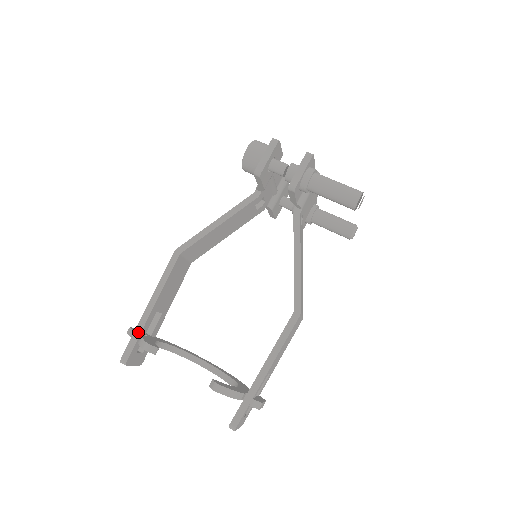
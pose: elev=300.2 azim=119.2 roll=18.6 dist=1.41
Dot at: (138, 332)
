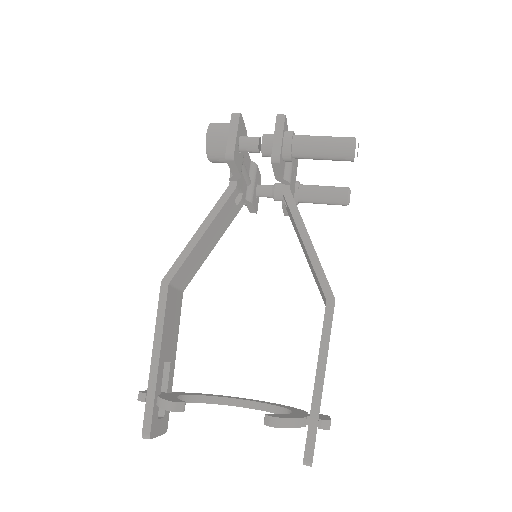
Dot at: (151, 393)
